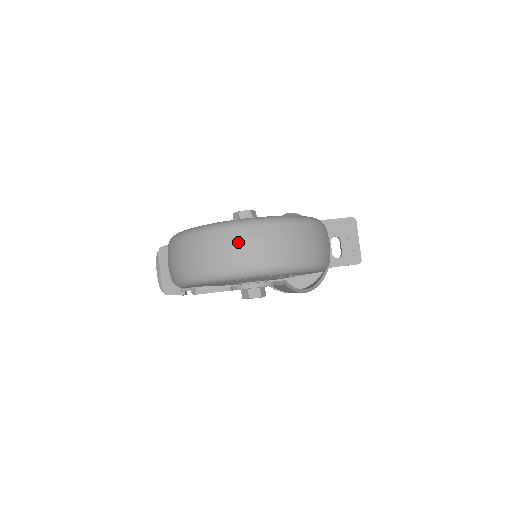
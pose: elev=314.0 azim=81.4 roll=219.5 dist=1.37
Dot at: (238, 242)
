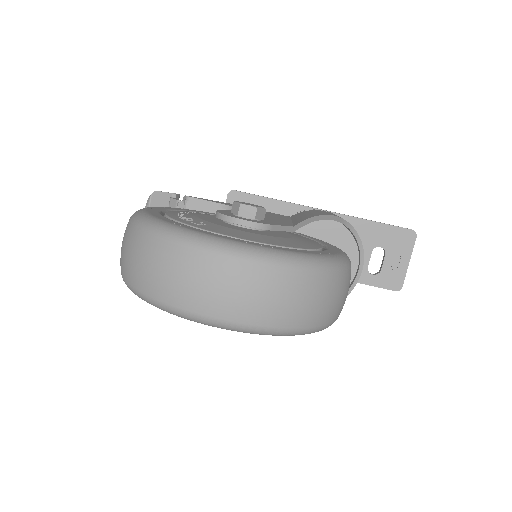
Dot at: (198, 274)
